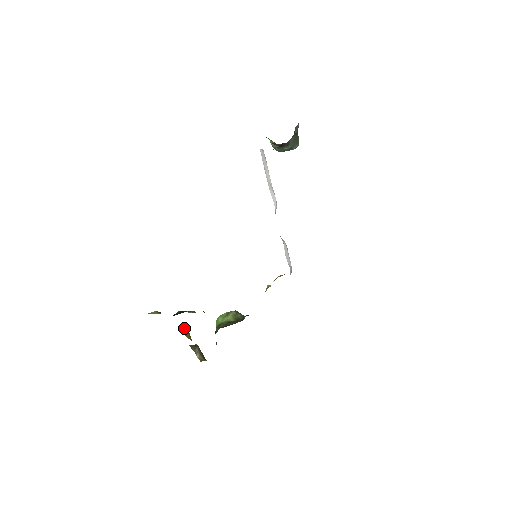
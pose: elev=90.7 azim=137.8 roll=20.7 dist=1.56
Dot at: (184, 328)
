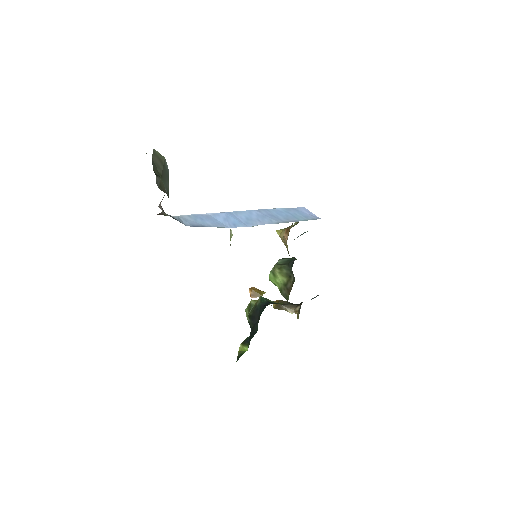
Dot at: (249, 292)
